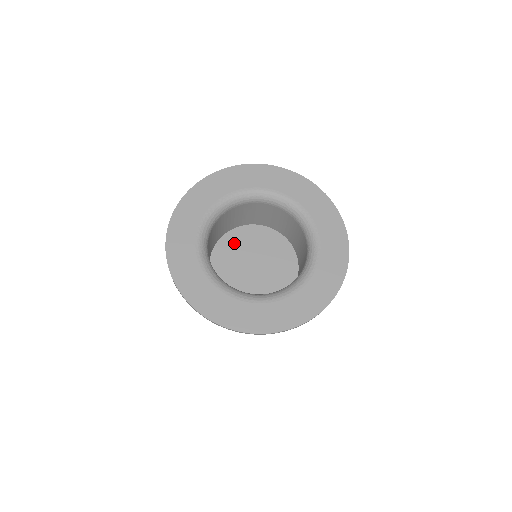
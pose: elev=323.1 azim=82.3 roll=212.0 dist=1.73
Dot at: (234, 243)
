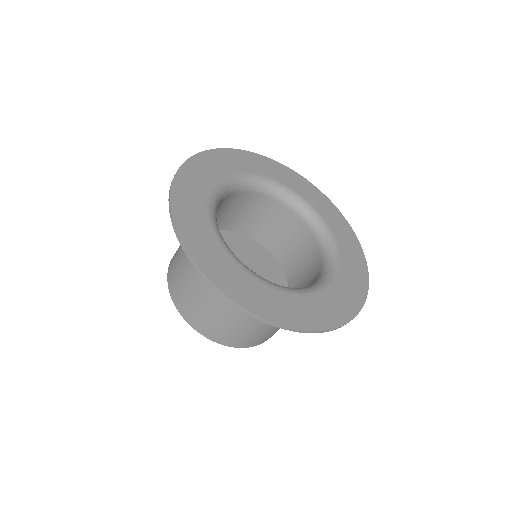
Dot at: occluded
